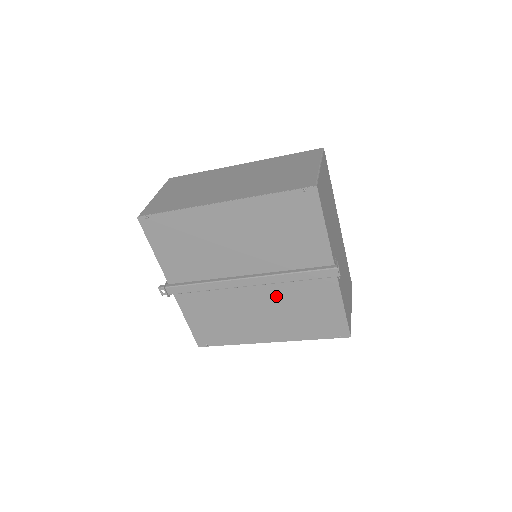
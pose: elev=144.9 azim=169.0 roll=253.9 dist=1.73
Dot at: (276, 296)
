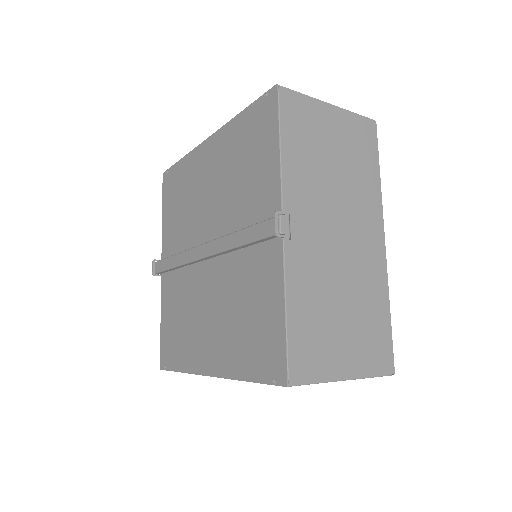
Dot at: (225, 281)
